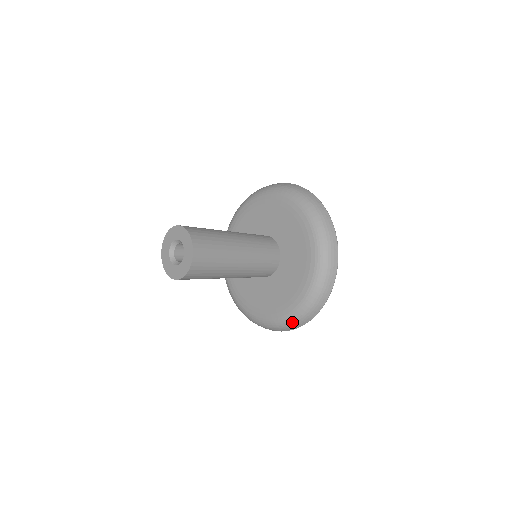
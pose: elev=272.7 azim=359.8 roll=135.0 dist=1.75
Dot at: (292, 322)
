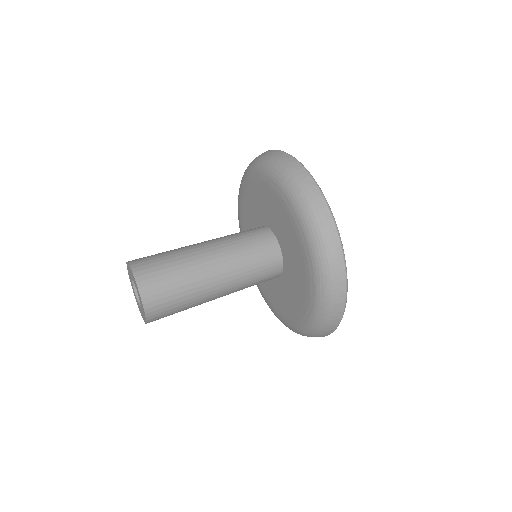
Dot at: (326, 312)
